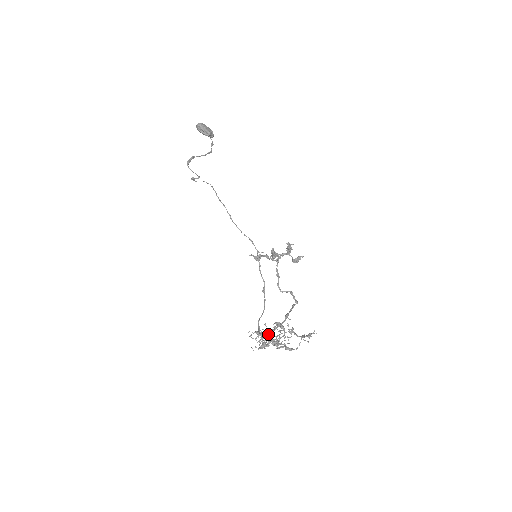
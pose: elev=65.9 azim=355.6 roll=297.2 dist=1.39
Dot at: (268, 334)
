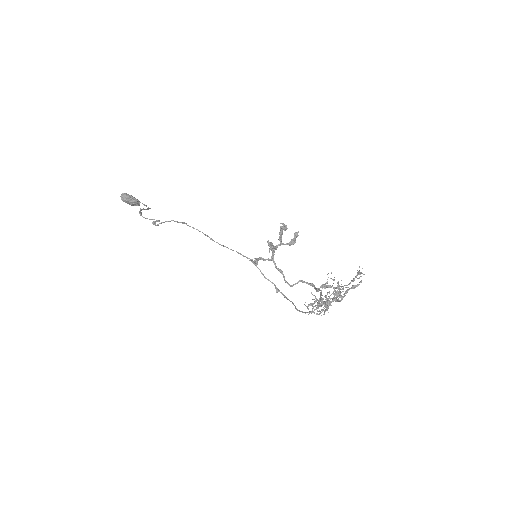
Dot at: occluded
